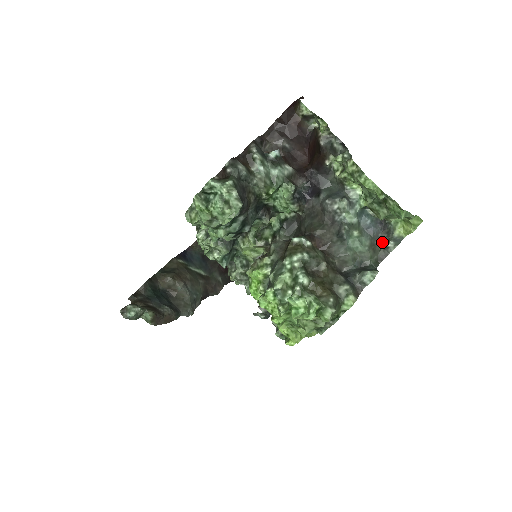
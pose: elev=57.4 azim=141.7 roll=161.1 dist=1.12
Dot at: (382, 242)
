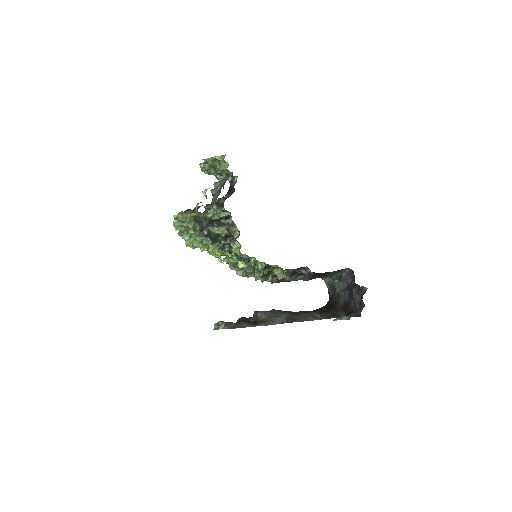
Dot at: occluded
